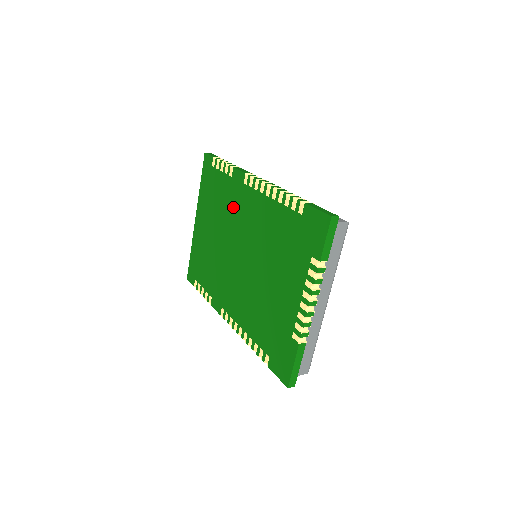
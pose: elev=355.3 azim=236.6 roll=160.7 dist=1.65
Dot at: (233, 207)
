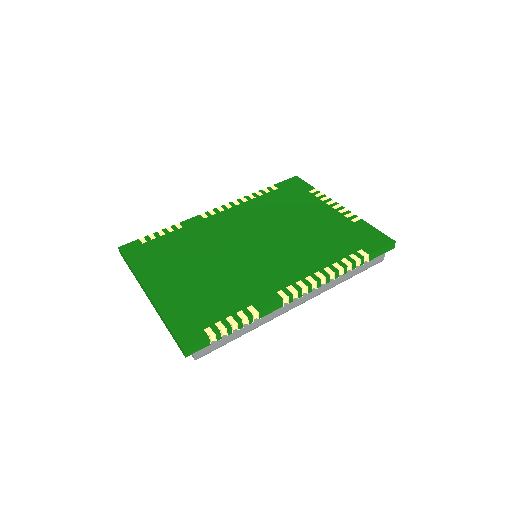
Dot at: (206, 235)
